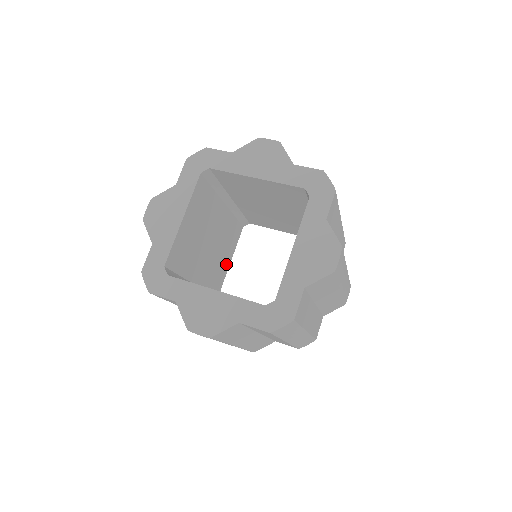
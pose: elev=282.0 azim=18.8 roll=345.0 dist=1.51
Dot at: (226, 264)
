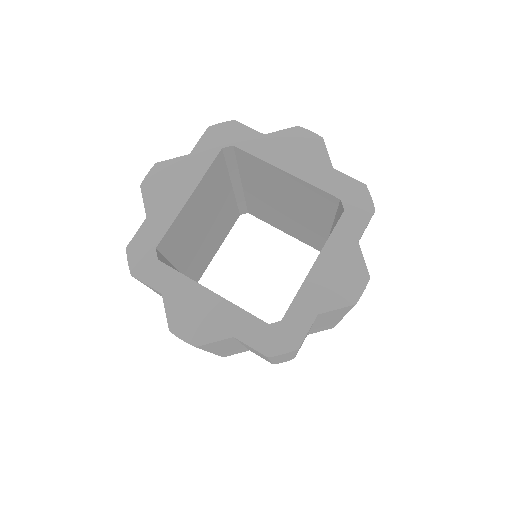
Dot at: (213, 252)
